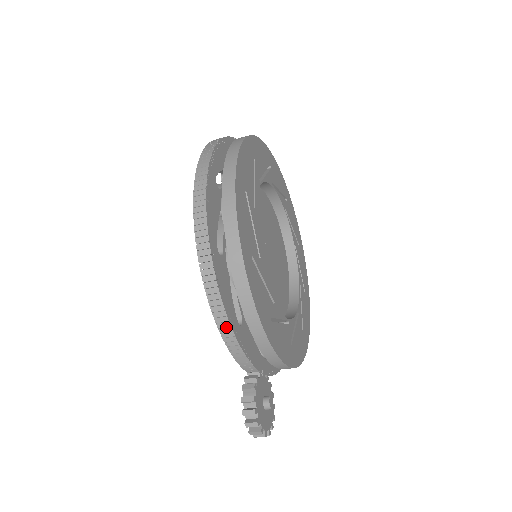
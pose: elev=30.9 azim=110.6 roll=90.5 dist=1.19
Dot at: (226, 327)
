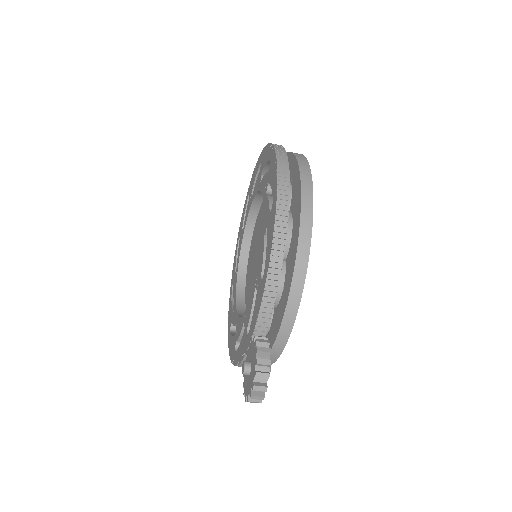
Dot at: (277, 268)
